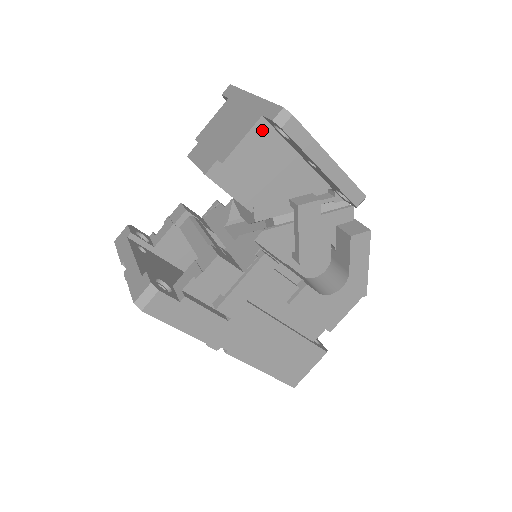
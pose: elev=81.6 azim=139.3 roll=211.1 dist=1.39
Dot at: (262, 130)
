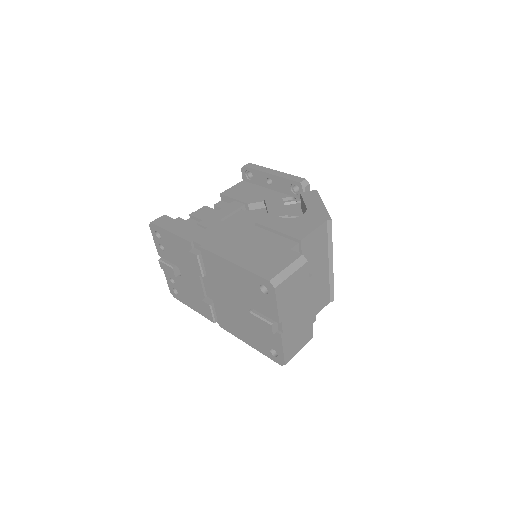
Dot at: (243, 184)
